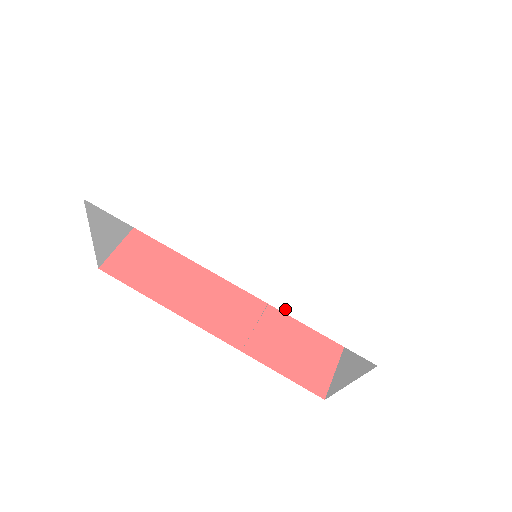
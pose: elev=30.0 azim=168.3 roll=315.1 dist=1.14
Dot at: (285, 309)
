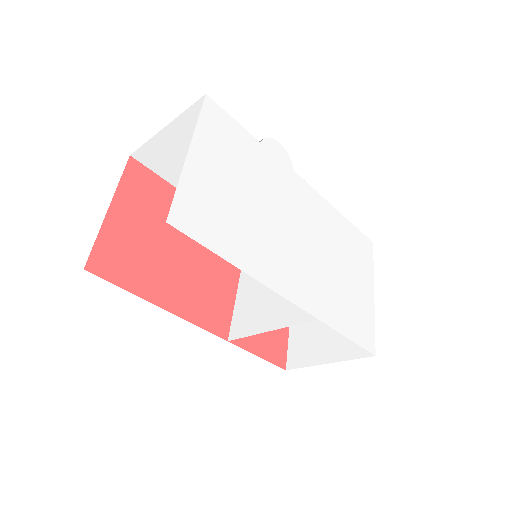
Dot at: (328, 322)
